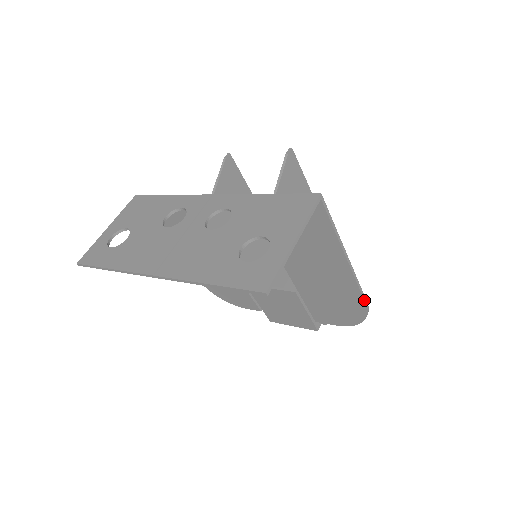
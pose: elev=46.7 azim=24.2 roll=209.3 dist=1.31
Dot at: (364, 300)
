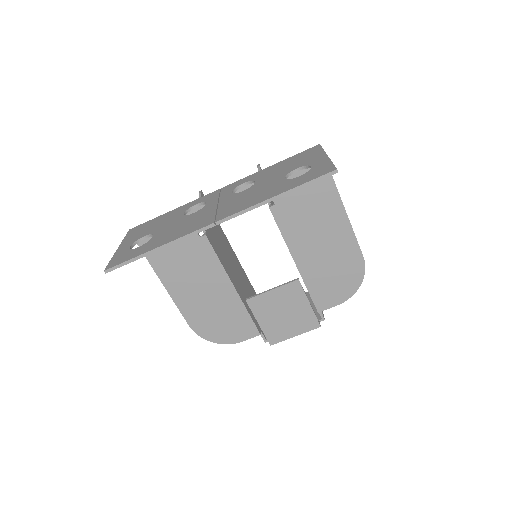
Dot at: (361, 251)
